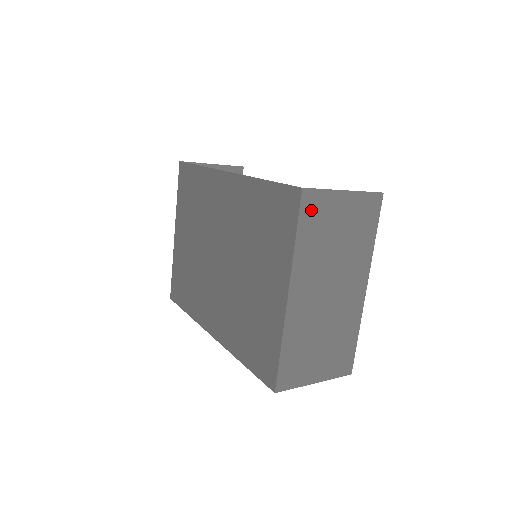
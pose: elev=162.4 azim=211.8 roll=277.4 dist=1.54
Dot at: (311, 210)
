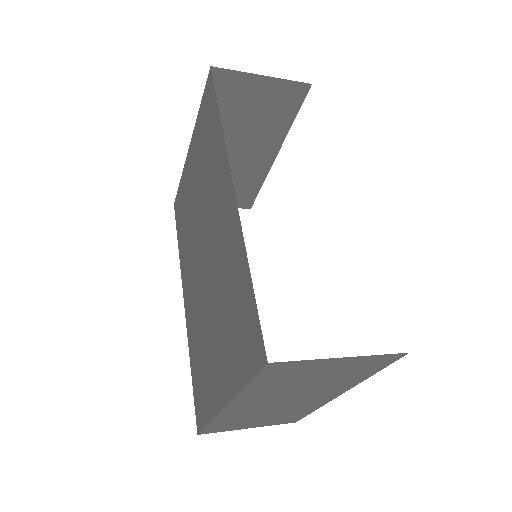
Dot at: (277, 371)
